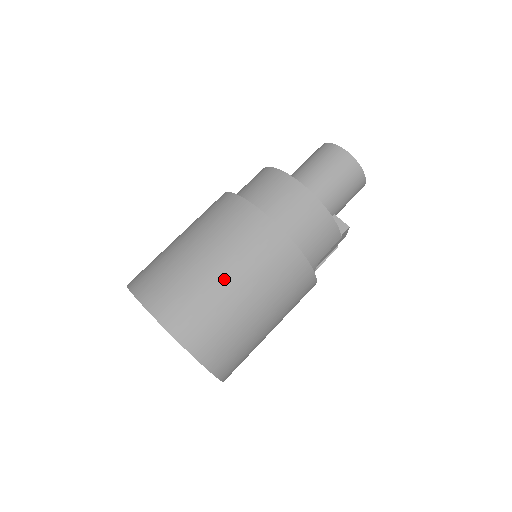
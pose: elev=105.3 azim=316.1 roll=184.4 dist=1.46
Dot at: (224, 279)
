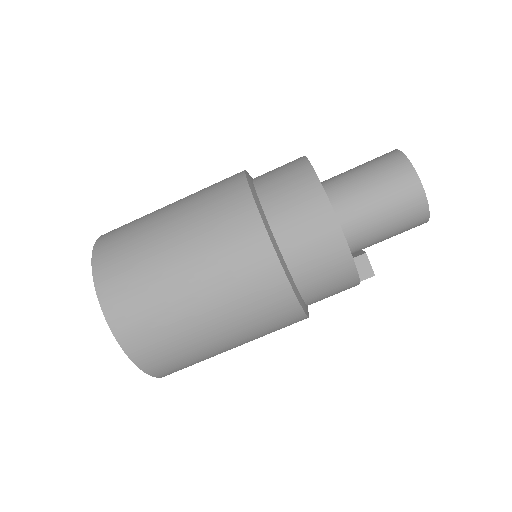
Dot at: (199, 313)
